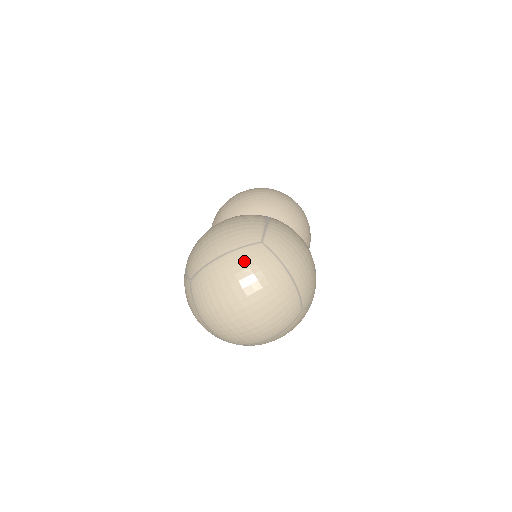
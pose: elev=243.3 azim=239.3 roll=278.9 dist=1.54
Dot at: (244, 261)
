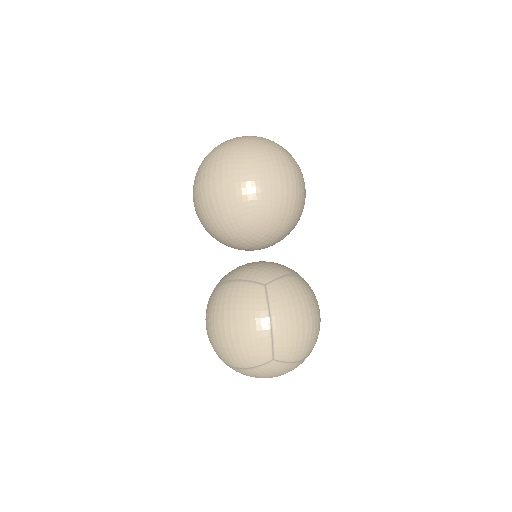
Dot at: (263, 373)
